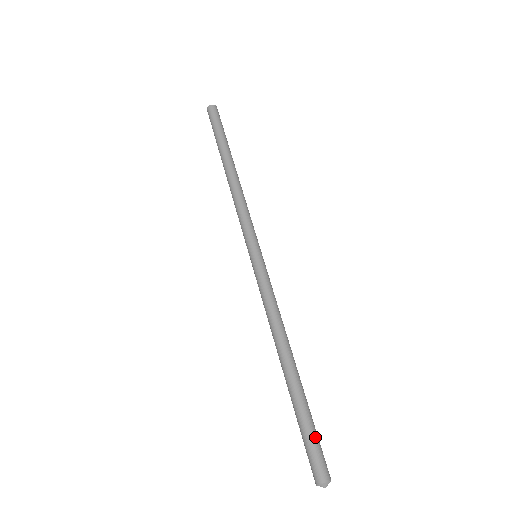
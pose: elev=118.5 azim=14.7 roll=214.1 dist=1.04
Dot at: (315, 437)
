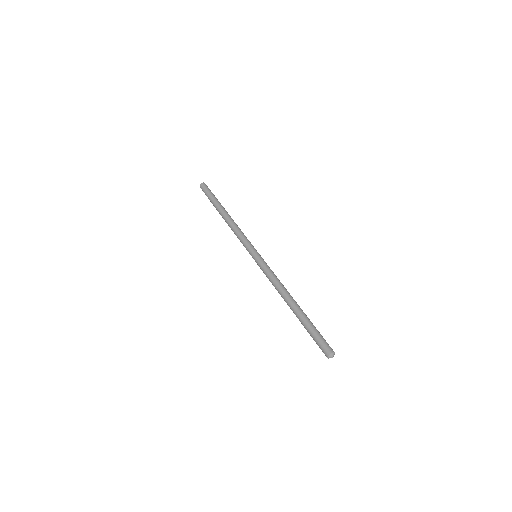
Dot at: (317, 335)
